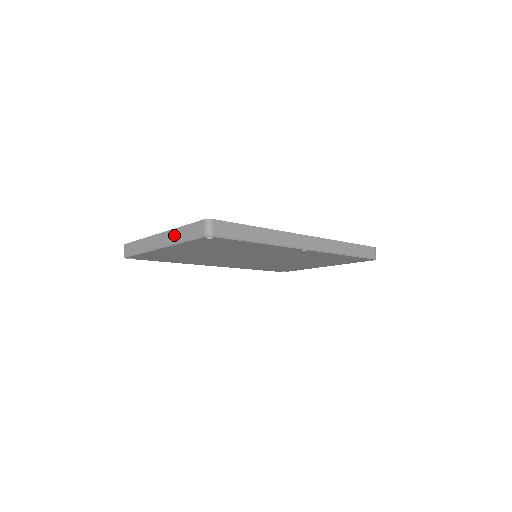
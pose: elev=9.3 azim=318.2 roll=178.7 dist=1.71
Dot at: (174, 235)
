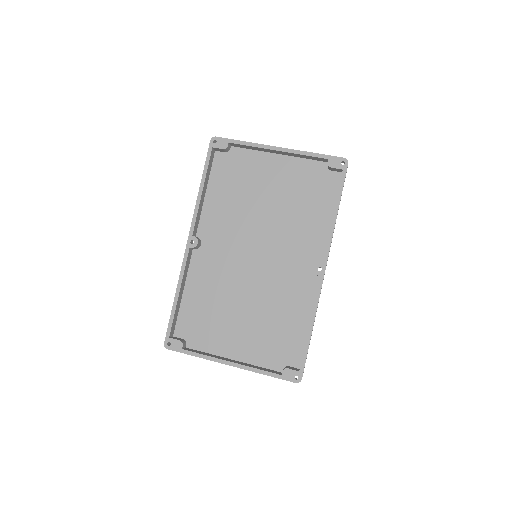
Dot at: occluded
